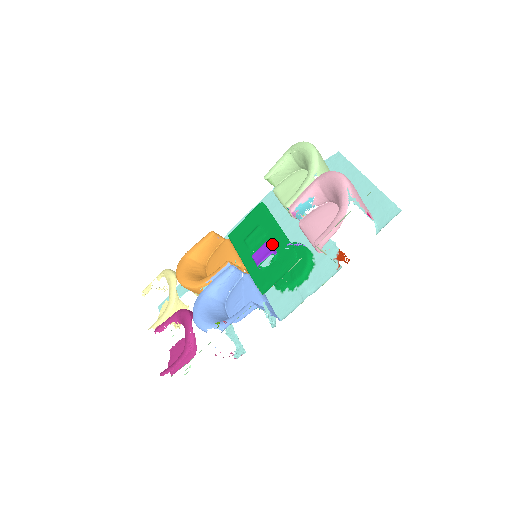
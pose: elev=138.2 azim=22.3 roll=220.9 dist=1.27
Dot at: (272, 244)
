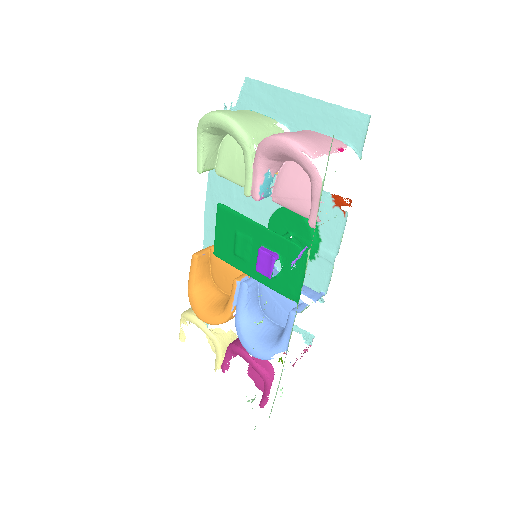
Dot at: (266, 247)
